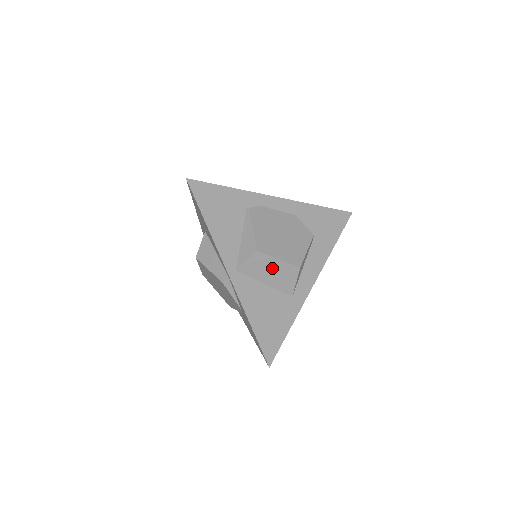
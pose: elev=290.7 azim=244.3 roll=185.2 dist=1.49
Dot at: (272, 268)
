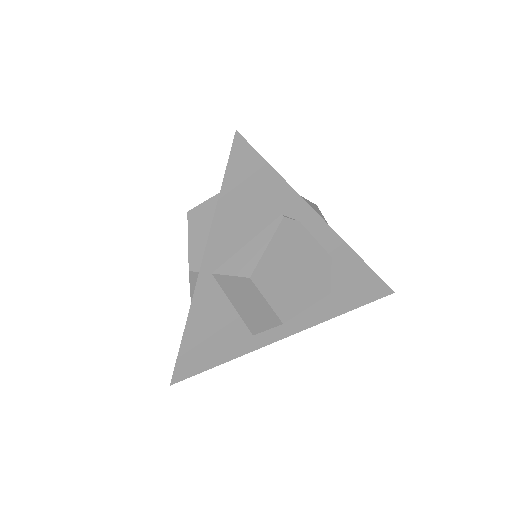
Dot at: (253, 301)
